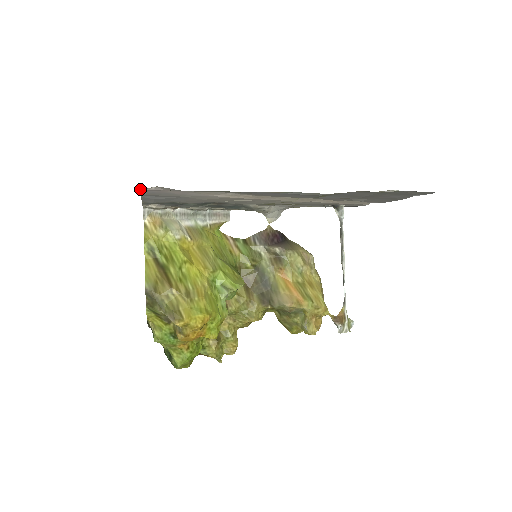
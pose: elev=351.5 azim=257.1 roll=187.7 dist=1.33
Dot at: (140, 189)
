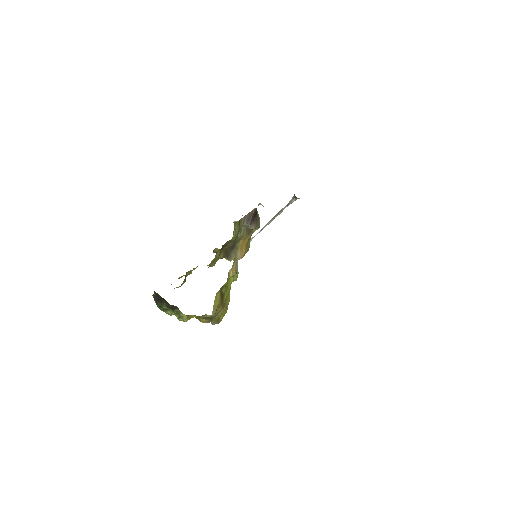
Dot at: occluded
